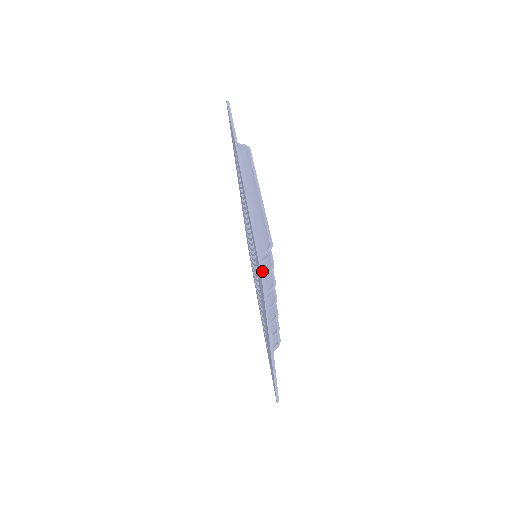
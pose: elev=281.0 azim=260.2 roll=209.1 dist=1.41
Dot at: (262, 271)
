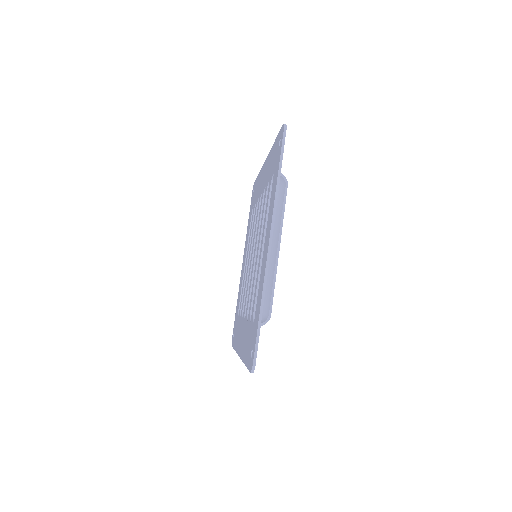
Dot at: (253, 369)
